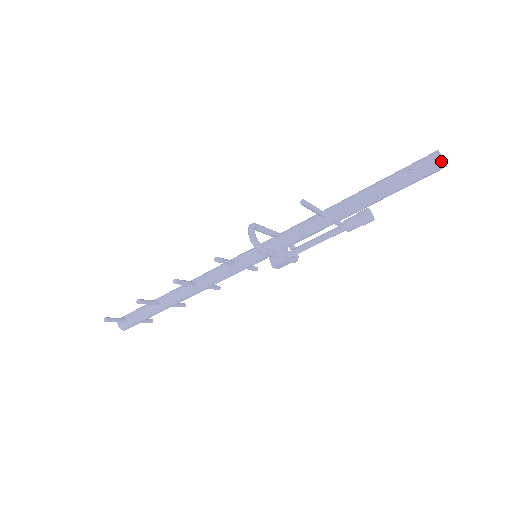
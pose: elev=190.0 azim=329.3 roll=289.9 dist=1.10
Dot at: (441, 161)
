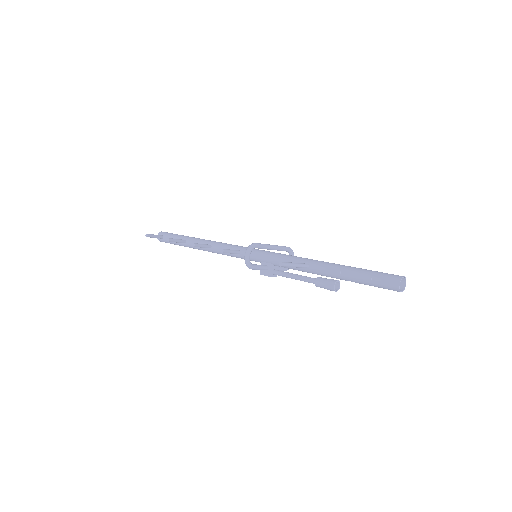
Dot at: (397, 288)
